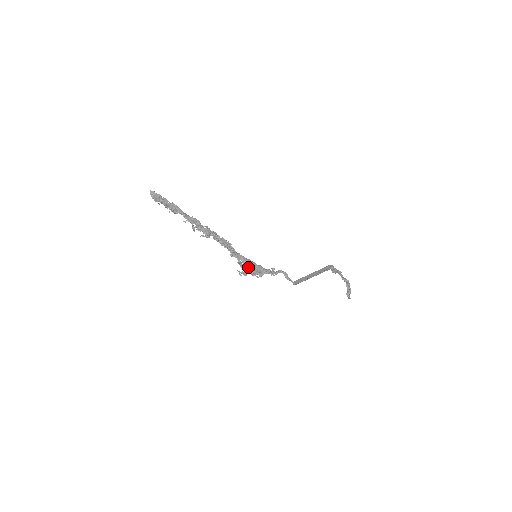
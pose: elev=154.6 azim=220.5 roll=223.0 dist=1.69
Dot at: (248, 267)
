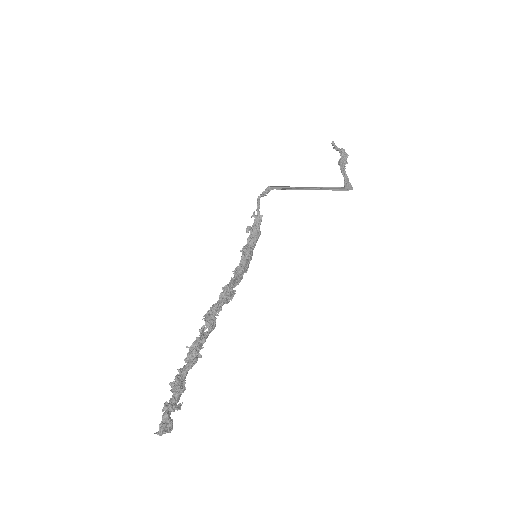
Dot at: (248, 265)
